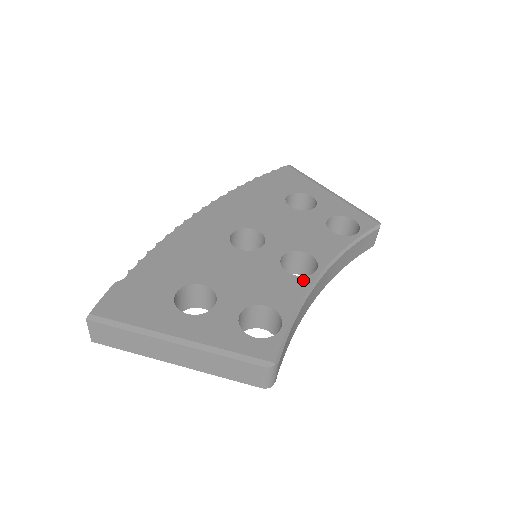
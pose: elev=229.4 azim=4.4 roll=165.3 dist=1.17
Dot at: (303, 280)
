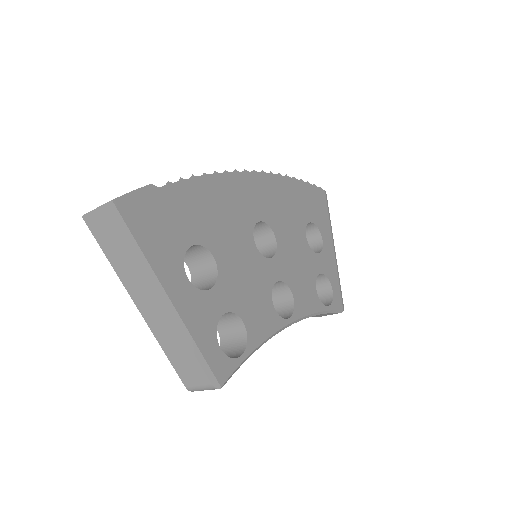
Dot at: (278, 320)
